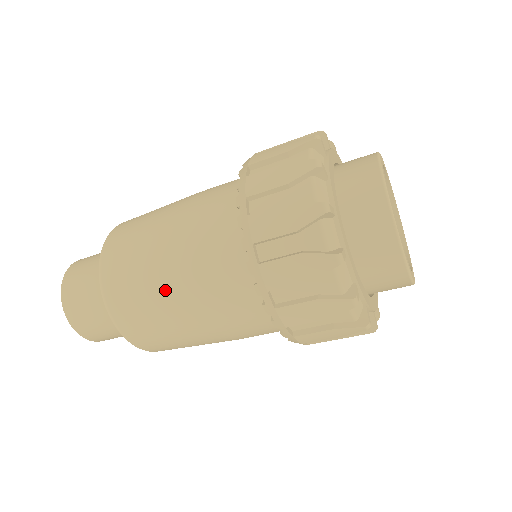
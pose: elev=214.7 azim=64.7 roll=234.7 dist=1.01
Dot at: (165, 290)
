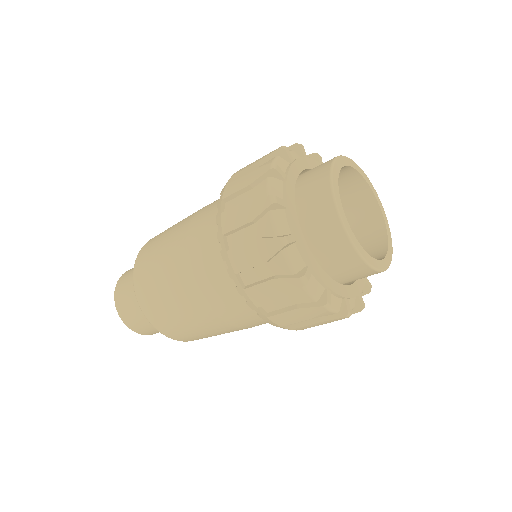
Dot at: (185, 307)
